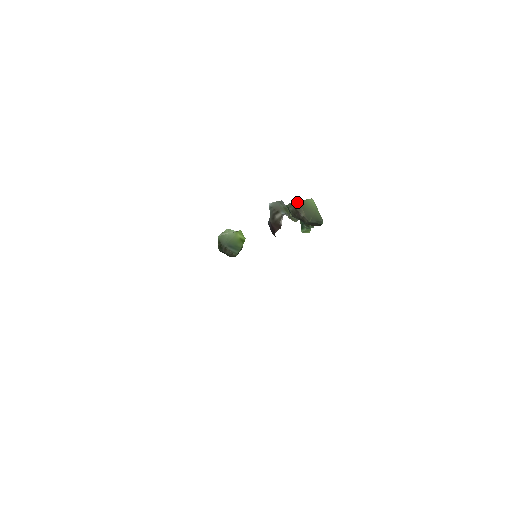
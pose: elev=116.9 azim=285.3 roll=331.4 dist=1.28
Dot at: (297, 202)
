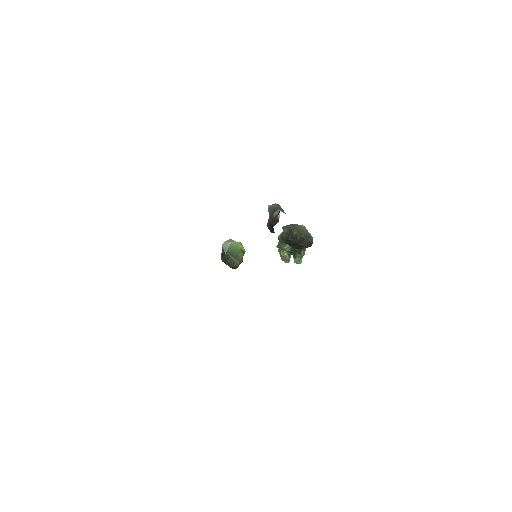
Dot at: (290, 225)
